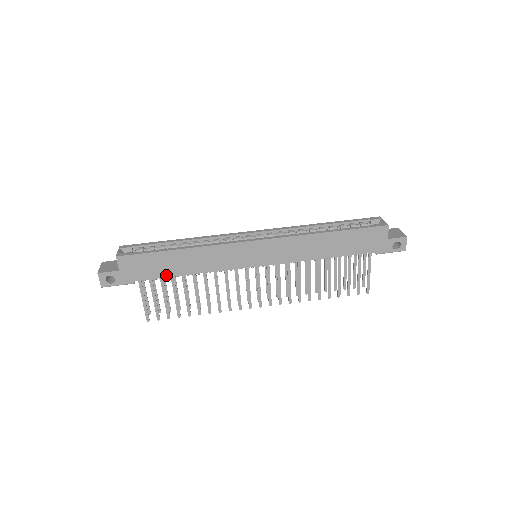
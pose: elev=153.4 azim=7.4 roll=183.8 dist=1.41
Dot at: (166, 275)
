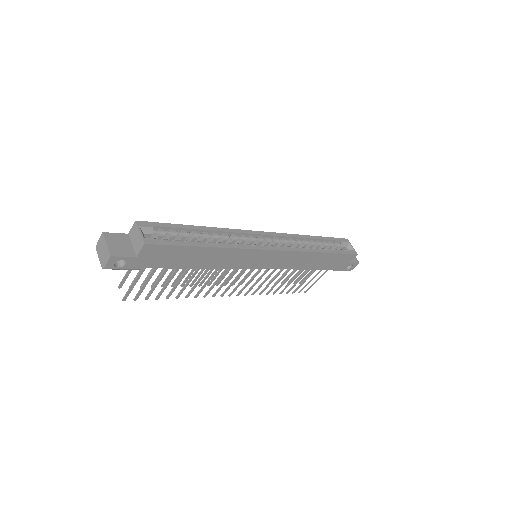
Dot at: (179, 266)
